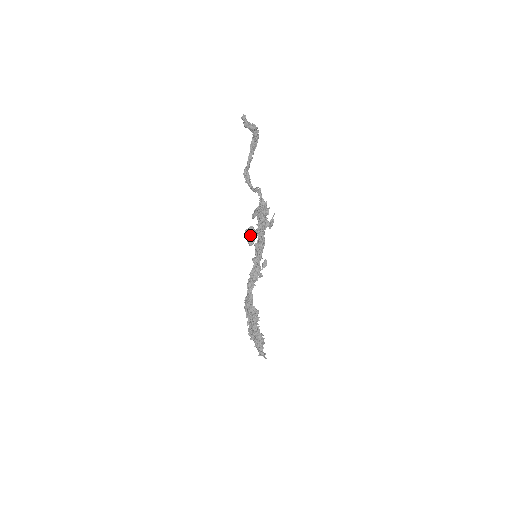
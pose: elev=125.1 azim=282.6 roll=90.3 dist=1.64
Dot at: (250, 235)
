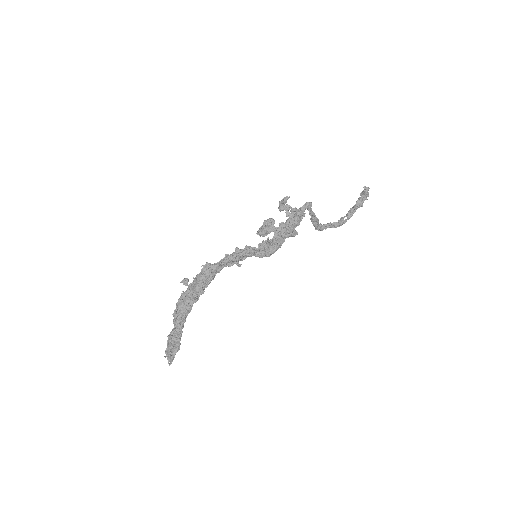
Dot at: (266, 225)
